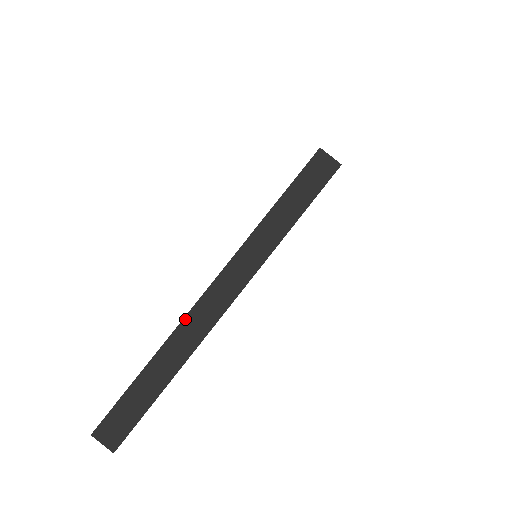
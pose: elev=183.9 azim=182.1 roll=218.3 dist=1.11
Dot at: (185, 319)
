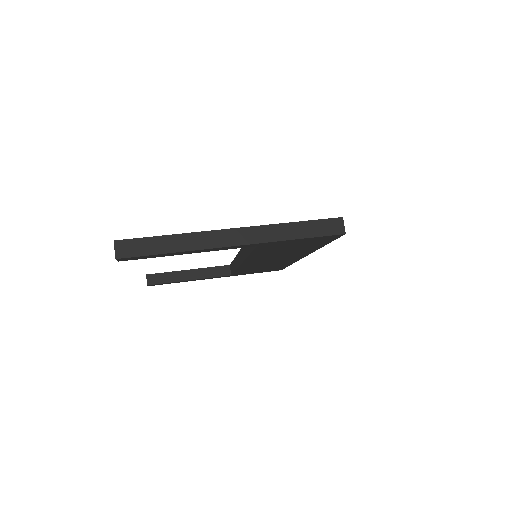
Dot at: (208, 232)
